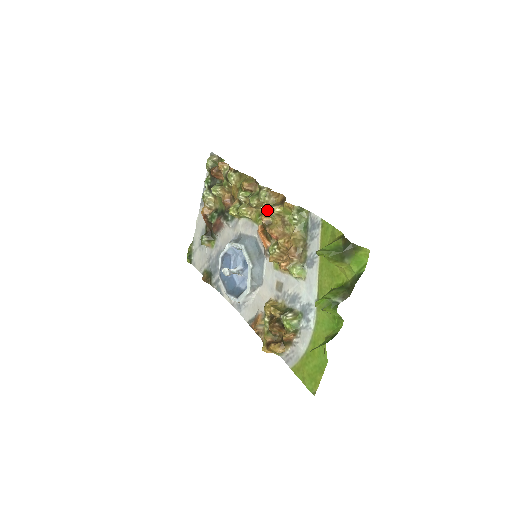
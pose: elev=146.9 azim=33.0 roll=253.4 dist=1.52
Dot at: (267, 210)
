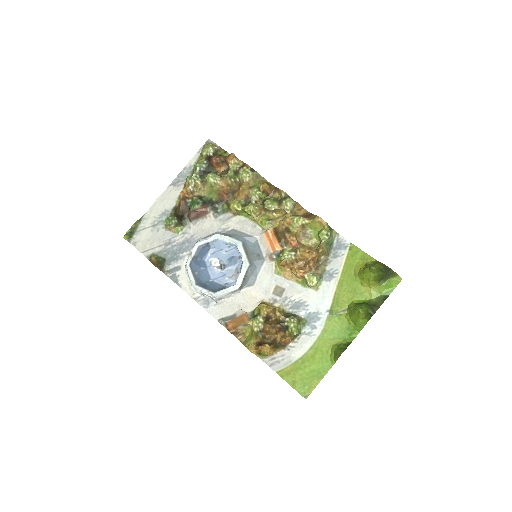
Dot at: (291, 218)
